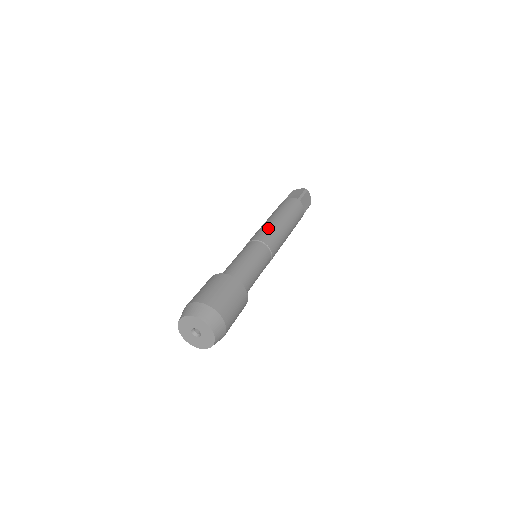
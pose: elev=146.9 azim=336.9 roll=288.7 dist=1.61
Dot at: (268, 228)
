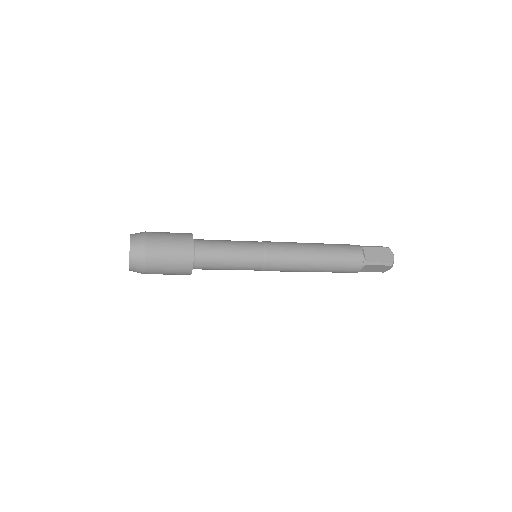
Dot at: occluded
